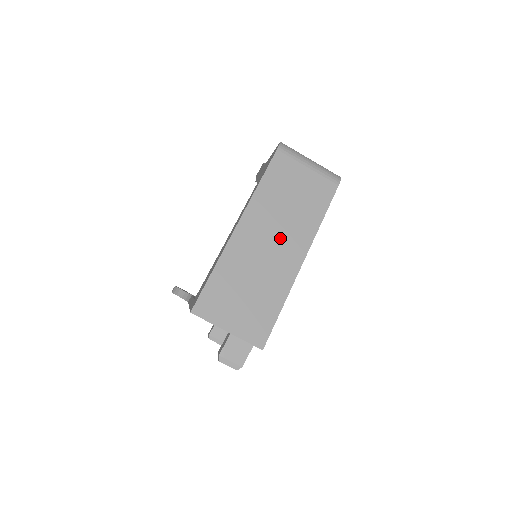
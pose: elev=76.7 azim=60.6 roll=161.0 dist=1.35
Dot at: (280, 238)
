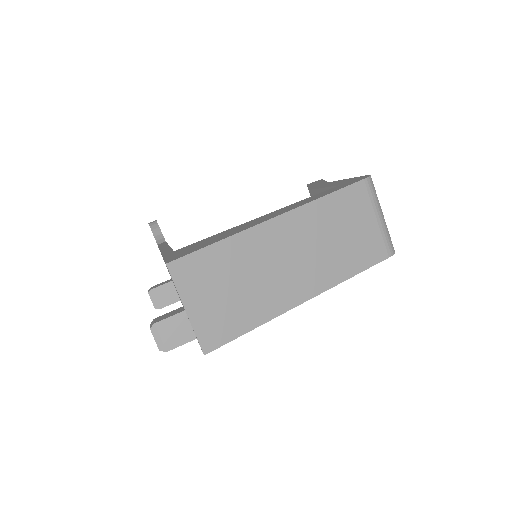
Dot at: (303, 262)
